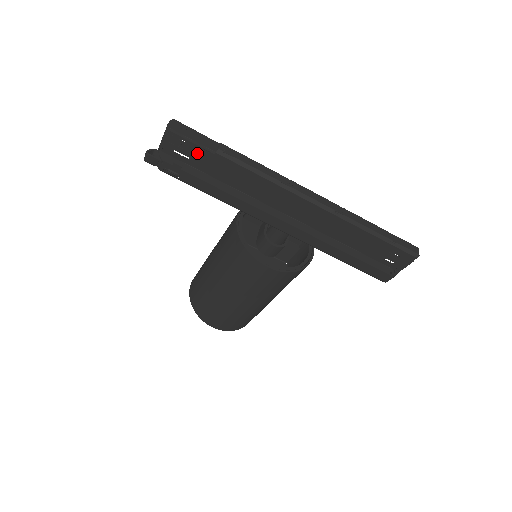
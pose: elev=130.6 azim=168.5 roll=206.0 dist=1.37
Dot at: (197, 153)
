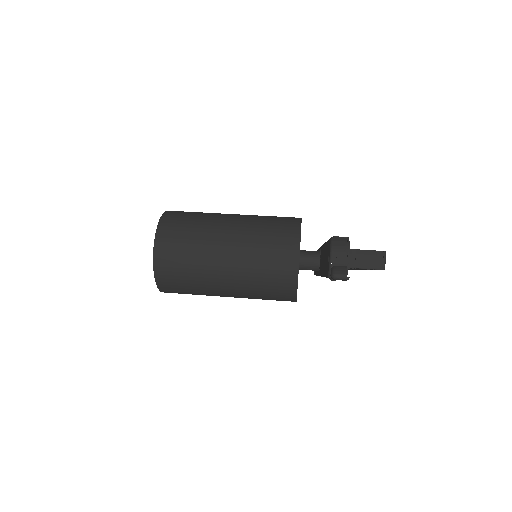
Dot at: (365, 269)
